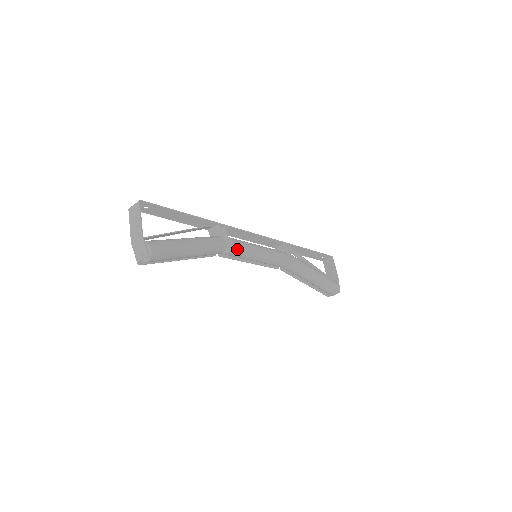
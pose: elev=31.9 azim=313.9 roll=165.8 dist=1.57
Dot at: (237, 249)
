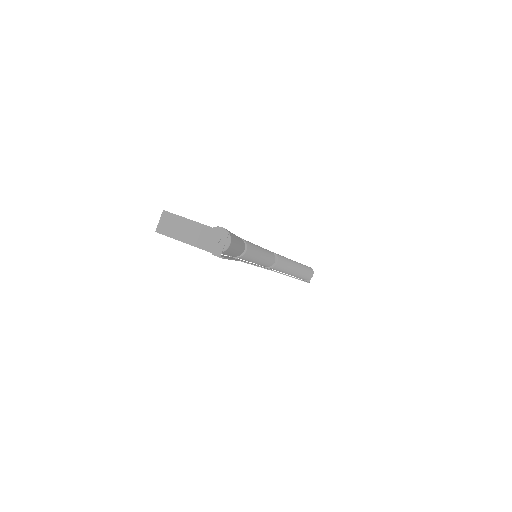
Dot at: (248, 243)
